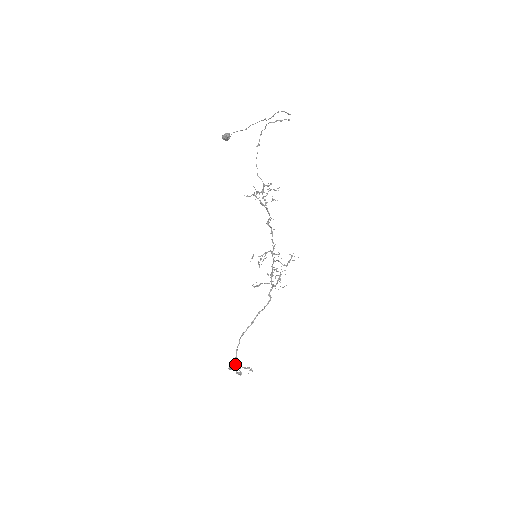
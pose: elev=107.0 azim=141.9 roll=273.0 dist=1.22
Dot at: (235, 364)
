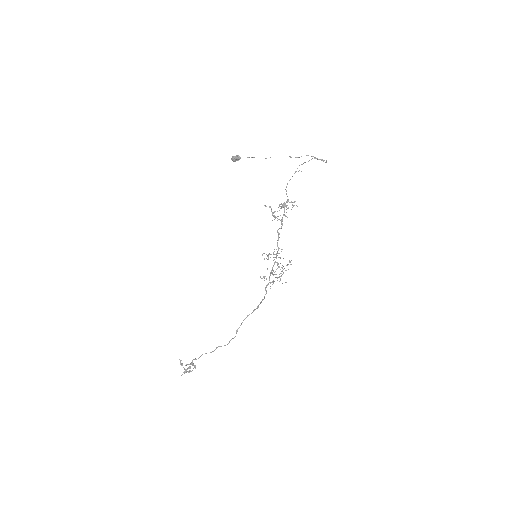
Dot at: occluded
